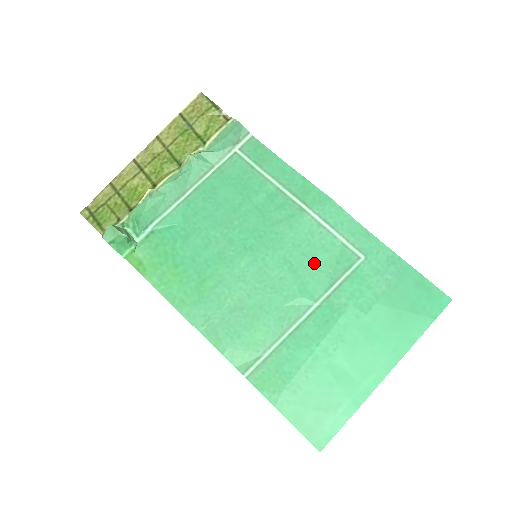
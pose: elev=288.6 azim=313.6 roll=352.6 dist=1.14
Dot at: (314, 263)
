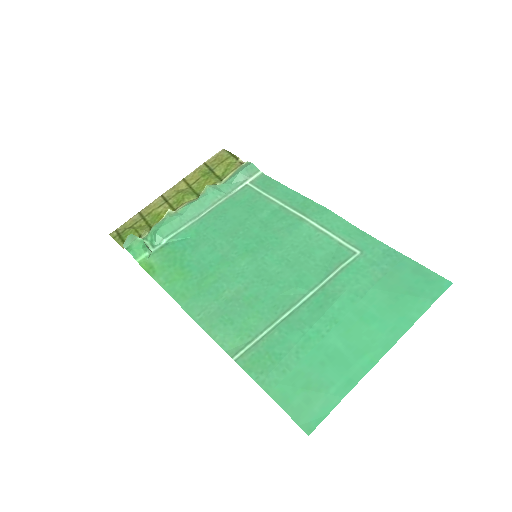
Dot at: (311, 259)
